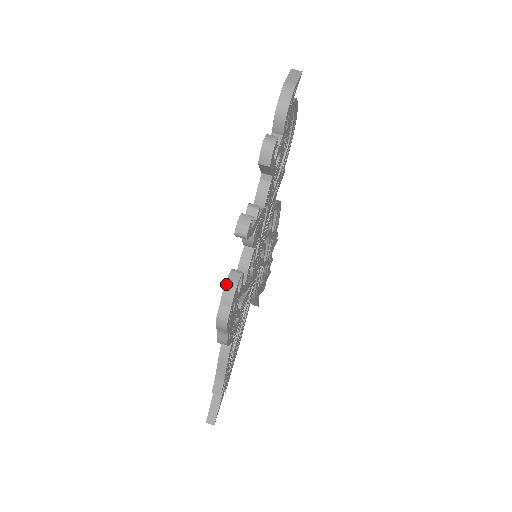
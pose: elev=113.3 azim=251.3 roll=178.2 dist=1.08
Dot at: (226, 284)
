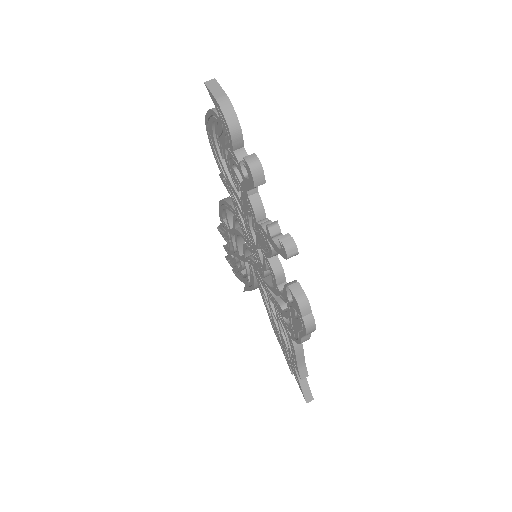
Dot at: (297, 300)
